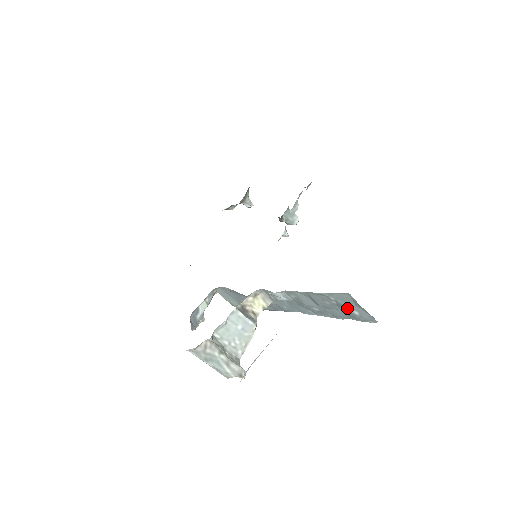
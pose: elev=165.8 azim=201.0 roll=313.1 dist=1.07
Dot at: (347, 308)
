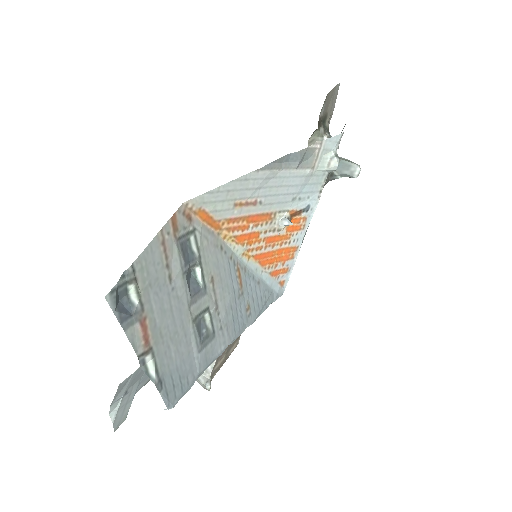
Dot at: occluded
